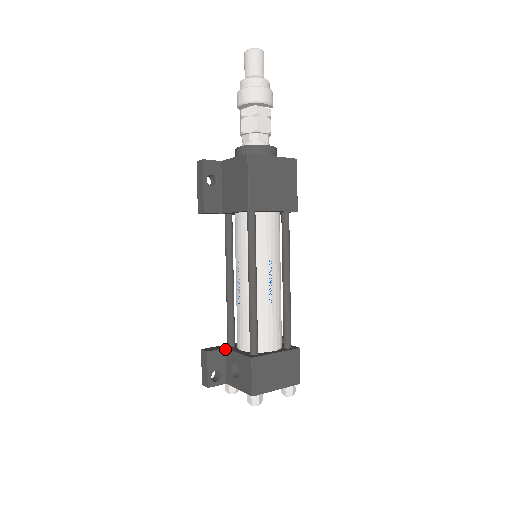
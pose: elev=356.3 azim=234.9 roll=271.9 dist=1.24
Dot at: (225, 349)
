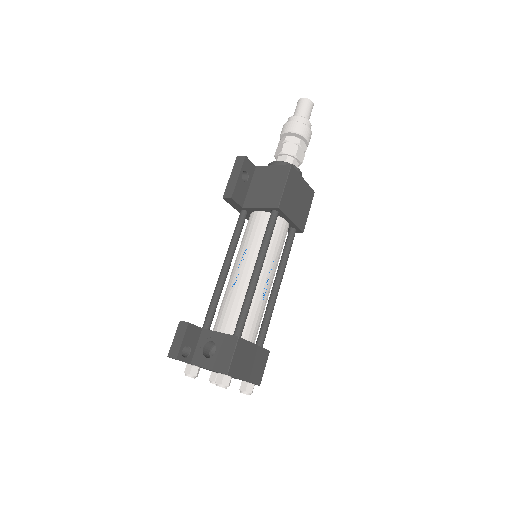
Dot at: (202, 329)
